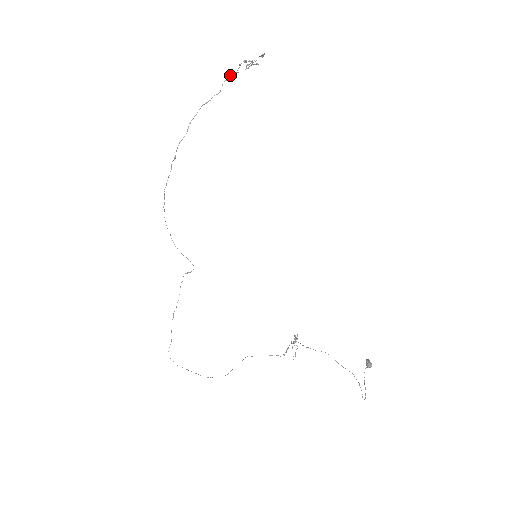
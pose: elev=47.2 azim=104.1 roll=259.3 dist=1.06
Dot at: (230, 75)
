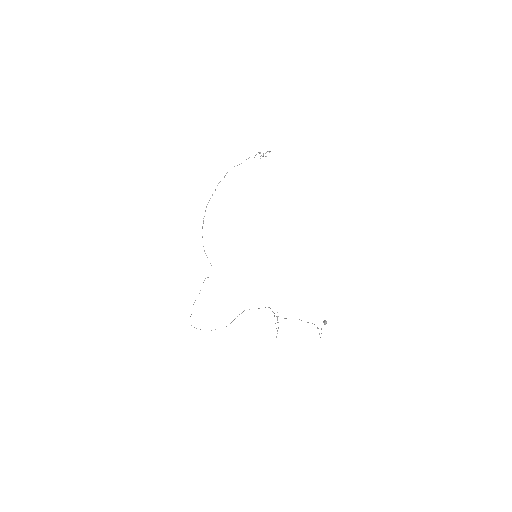
Dot at: occluded
